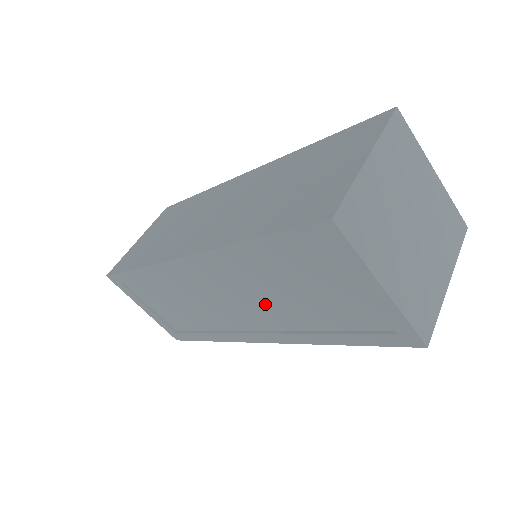
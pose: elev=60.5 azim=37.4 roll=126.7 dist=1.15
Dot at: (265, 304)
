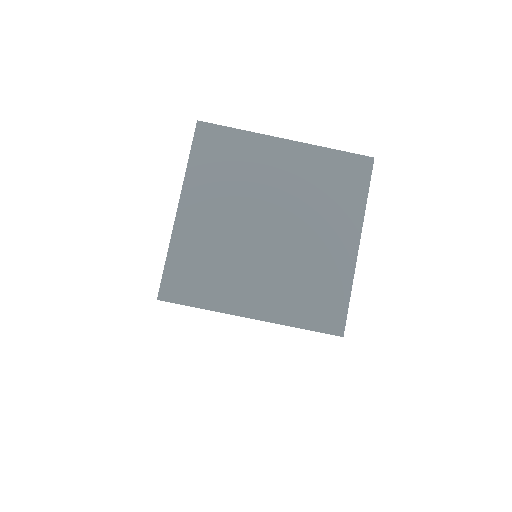
Dot at: occluded
